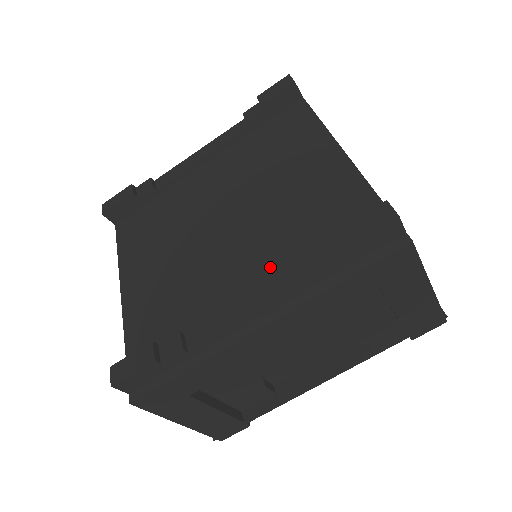
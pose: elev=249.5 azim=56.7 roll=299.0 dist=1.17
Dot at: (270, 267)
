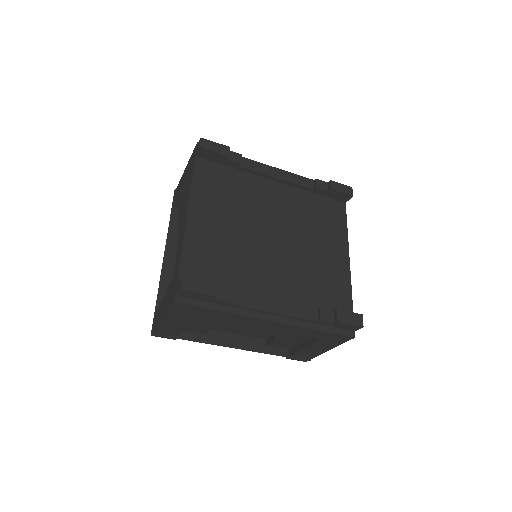
Dot at: (289, 291)
